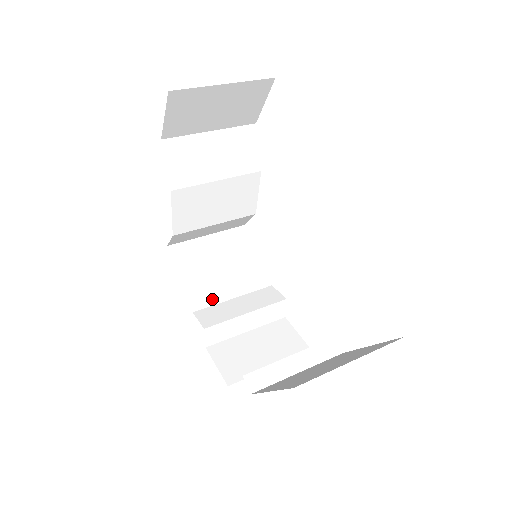
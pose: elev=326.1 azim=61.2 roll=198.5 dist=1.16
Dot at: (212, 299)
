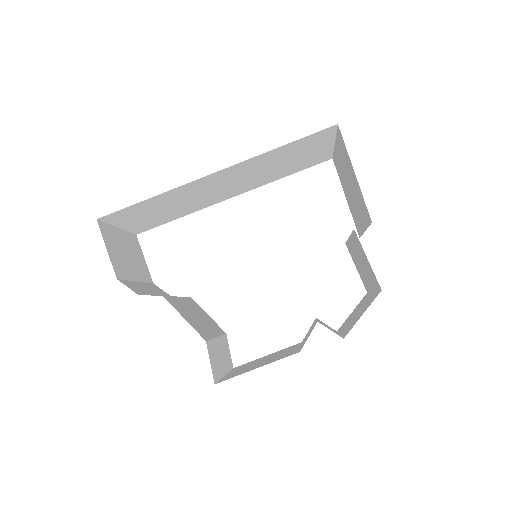
Dot at: occluded
